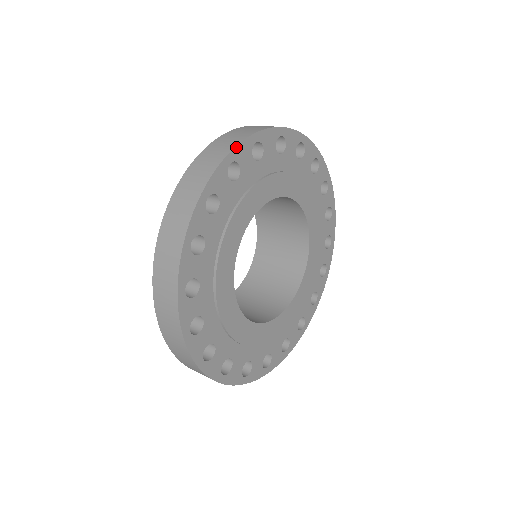
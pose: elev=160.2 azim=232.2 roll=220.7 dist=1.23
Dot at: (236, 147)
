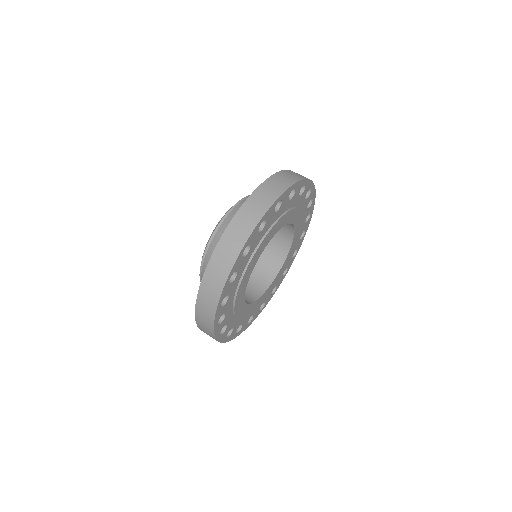
Dot at: (214, 322)
